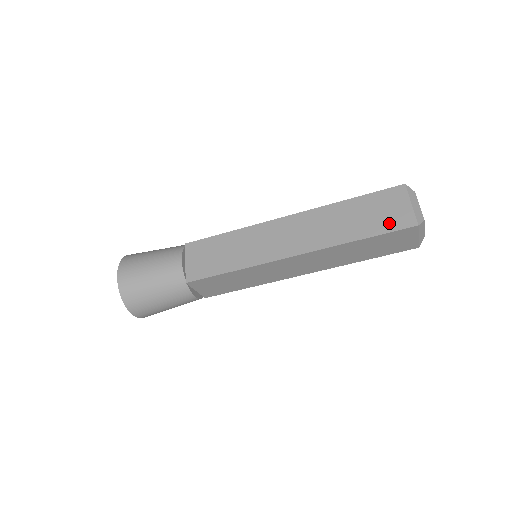
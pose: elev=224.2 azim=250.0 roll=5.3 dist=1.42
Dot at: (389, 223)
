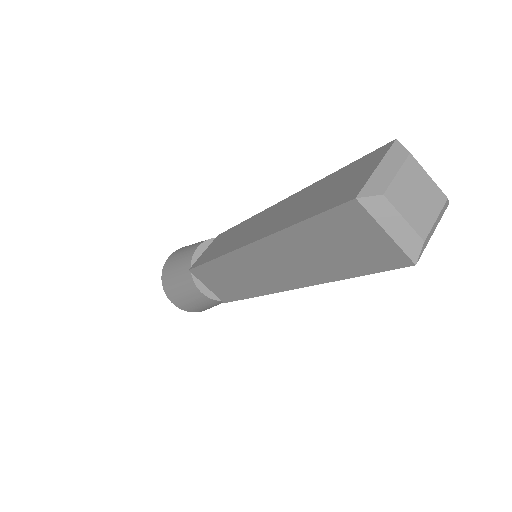
Dot at: (333, 199)
